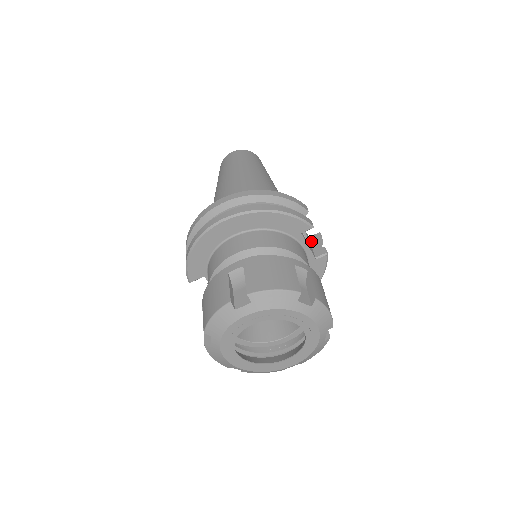
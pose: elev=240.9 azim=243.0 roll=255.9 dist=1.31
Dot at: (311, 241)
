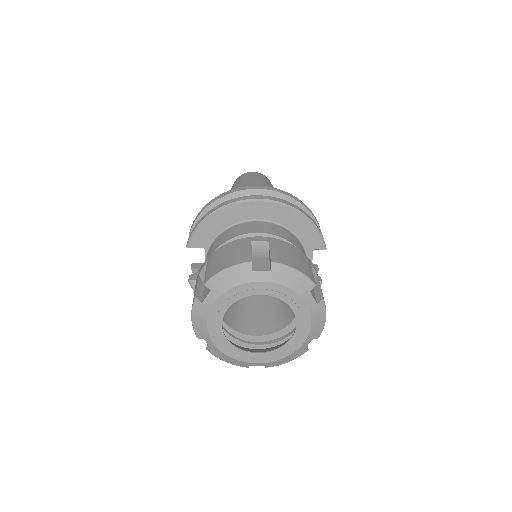
Dot at: occluded
